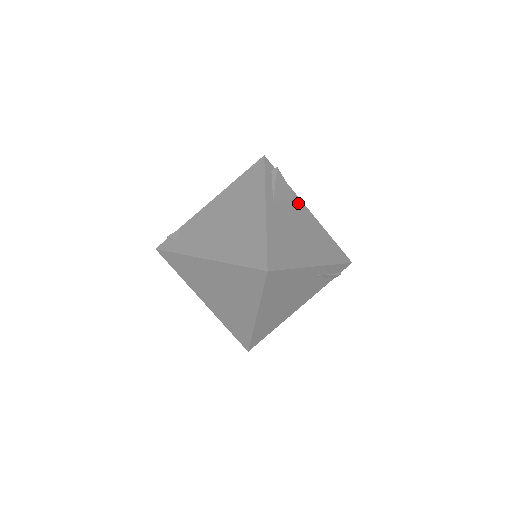
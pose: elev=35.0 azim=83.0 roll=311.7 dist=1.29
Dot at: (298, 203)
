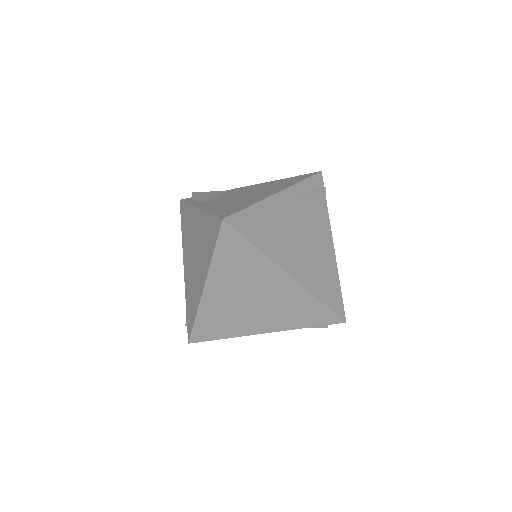
Dot at: (233, 191)
